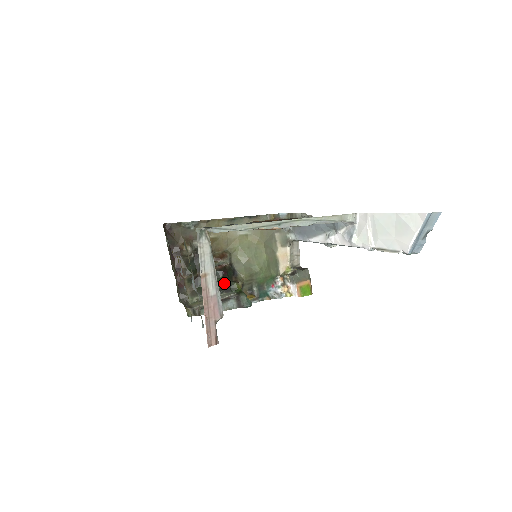
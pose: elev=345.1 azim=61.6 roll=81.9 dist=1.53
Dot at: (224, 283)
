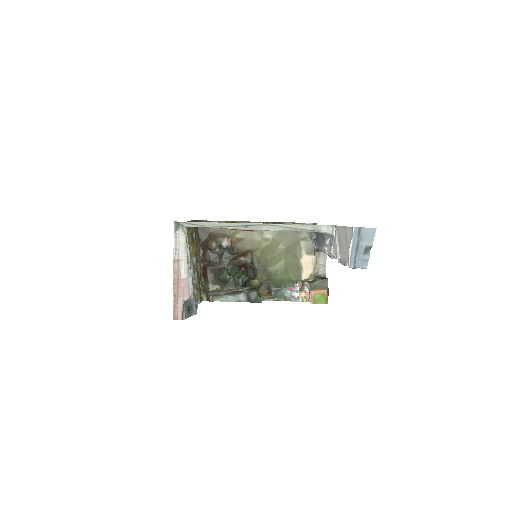
Dot at: (243, 278)
